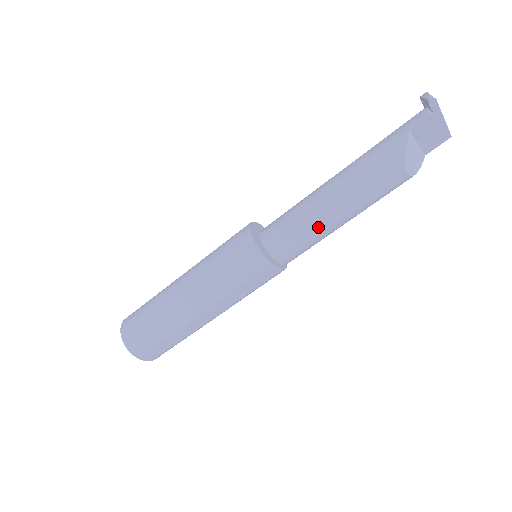
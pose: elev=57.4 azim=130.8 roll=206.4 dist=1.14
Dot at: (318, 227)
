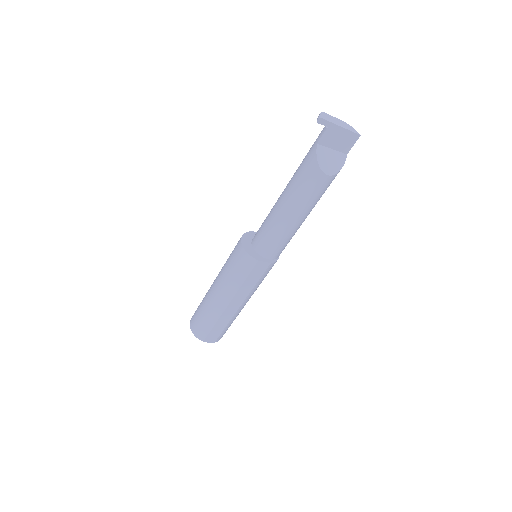
Dot at: (281, 228)
